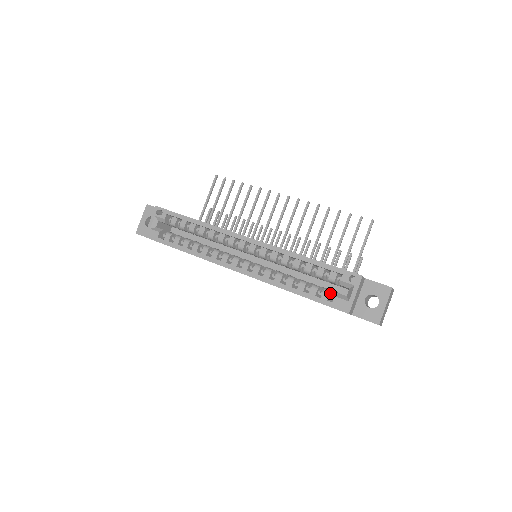
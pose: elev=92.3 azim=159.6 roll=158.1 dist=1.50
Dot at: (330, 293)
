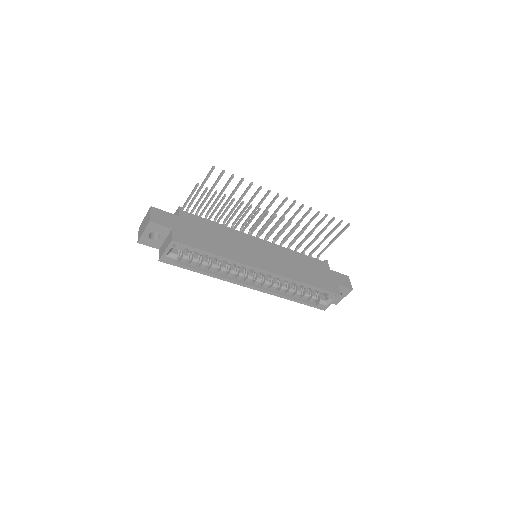
Dot at: (315, 298)
